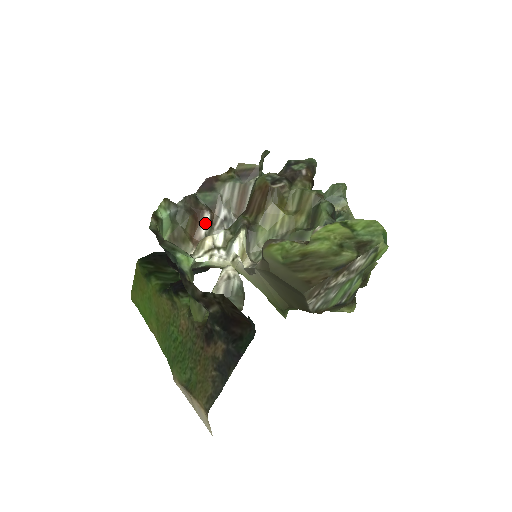
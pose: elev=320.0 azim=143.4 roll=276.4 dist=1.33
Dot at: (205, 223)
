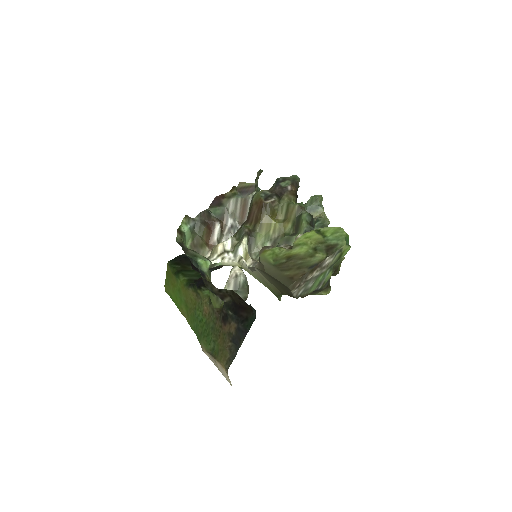
Dot at: (217, 231)
